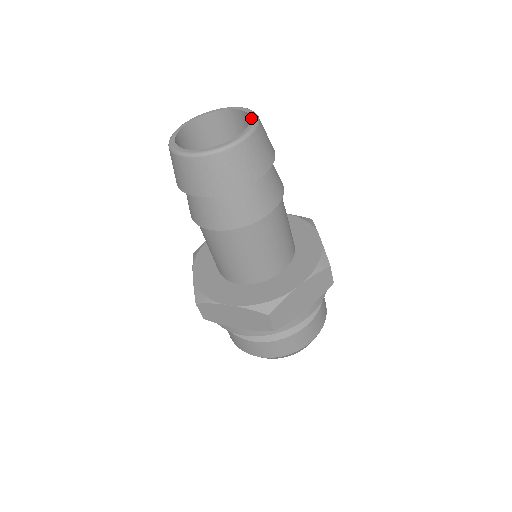
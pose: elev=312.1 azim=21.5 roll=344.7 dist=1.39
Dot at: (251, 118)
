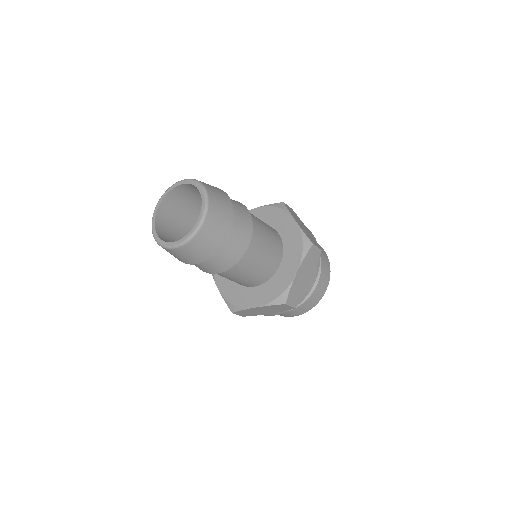
Dot at: (200, 193)
